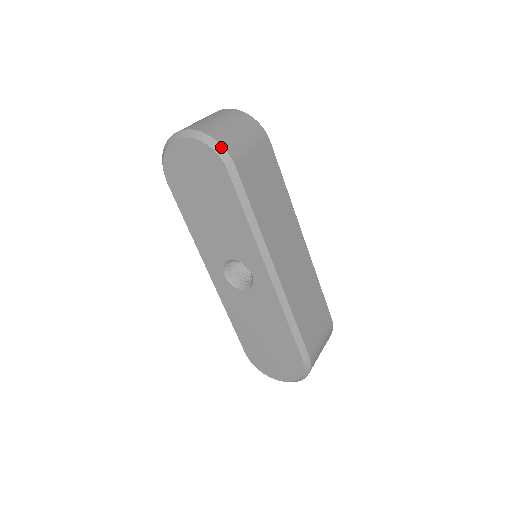
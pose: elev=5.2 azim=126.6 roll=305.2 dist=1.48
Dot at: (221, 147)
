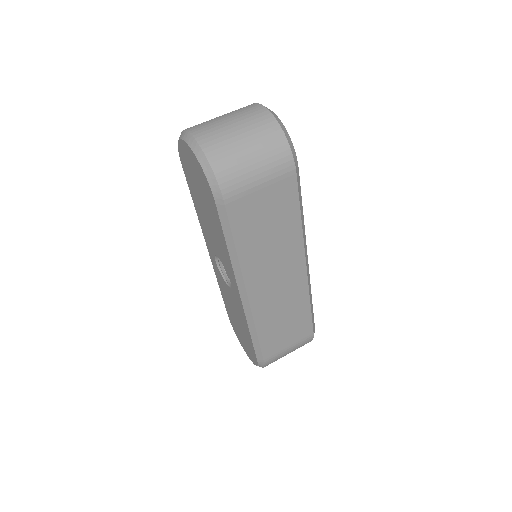
Dot at: (215, 179)
